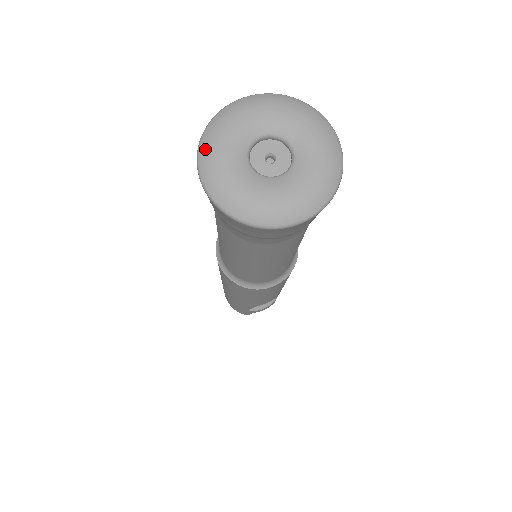
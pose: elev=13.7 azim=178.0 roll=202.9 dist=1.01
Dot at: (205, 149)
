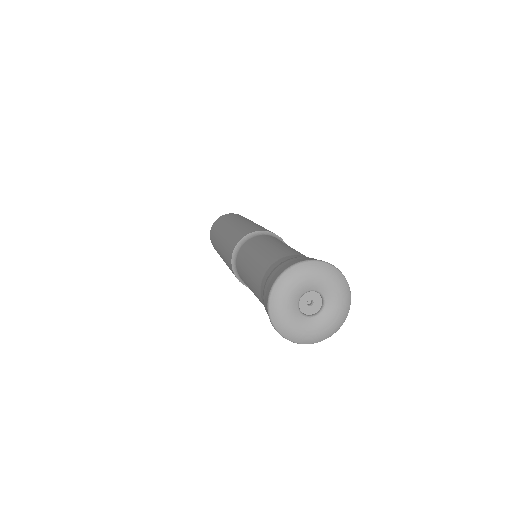
Dot at: (275, 297)
